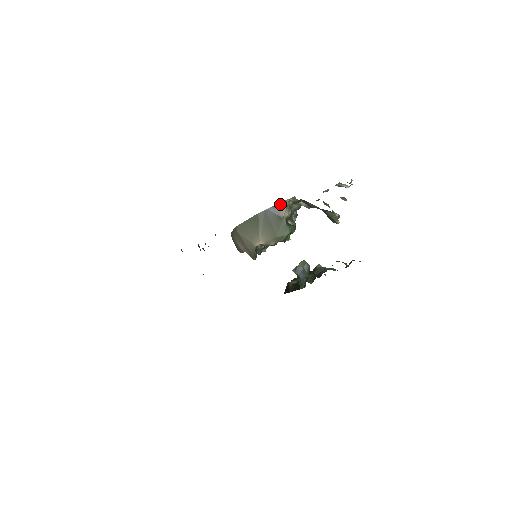
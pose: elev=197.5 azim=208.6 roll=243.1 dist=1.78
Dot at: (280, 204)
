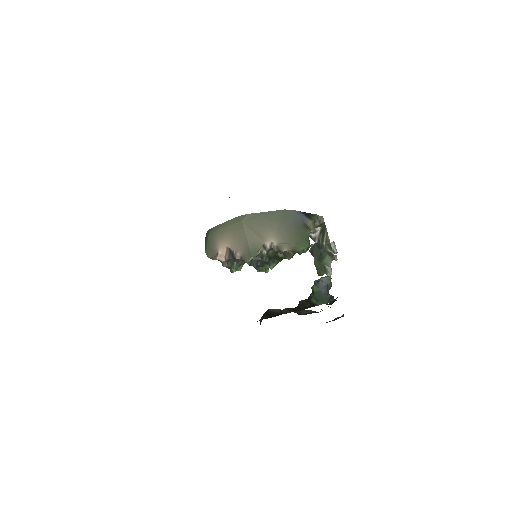
Dot at: (309, 214)
